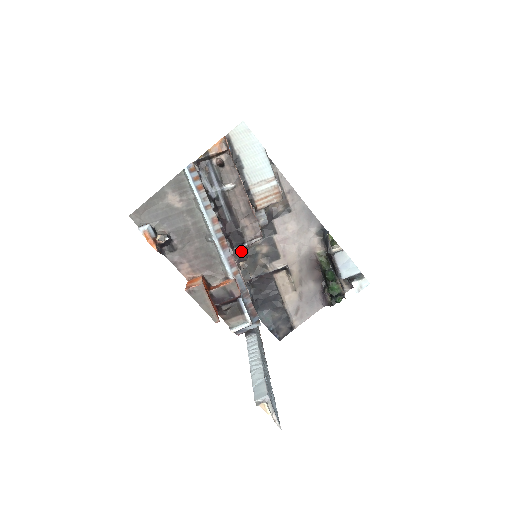
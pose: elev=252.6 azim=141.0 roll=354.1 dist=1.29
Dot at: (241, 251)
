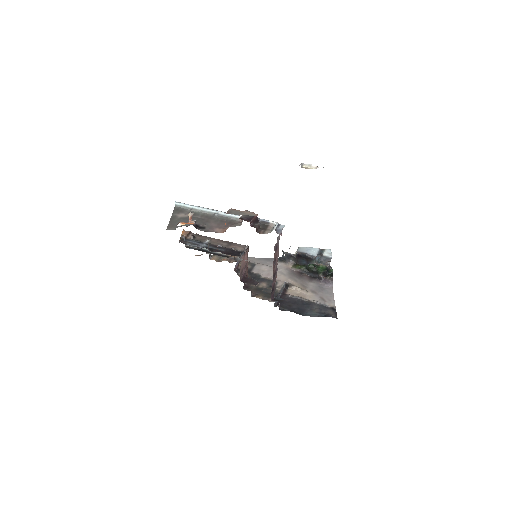
Dot at: (250, 281)
